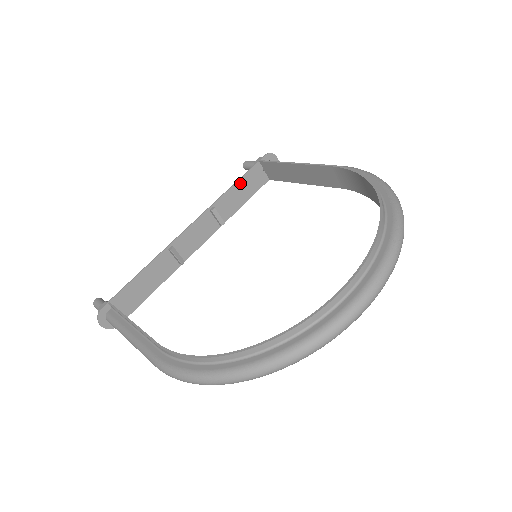
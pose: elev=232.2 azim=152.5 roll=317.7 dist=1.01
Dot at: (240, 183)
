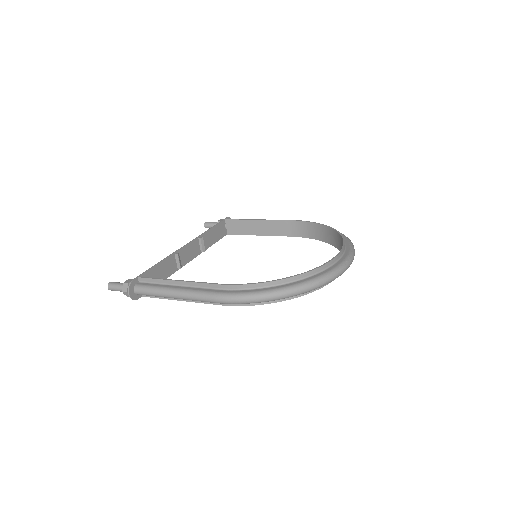
Dot at: (214, 229)
